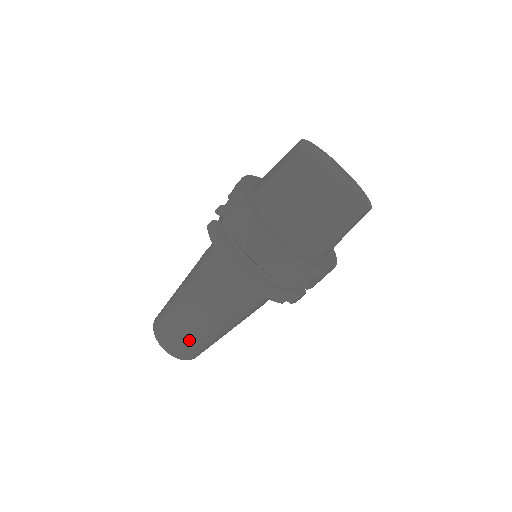
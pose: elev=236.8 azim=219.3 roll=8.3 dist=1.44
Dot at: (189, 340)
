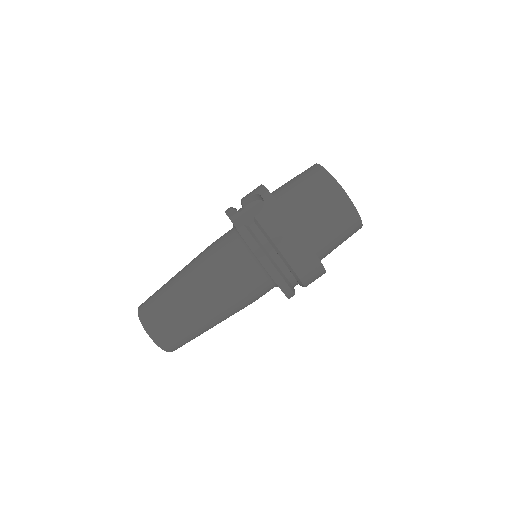
Dot at: (189, 333)
